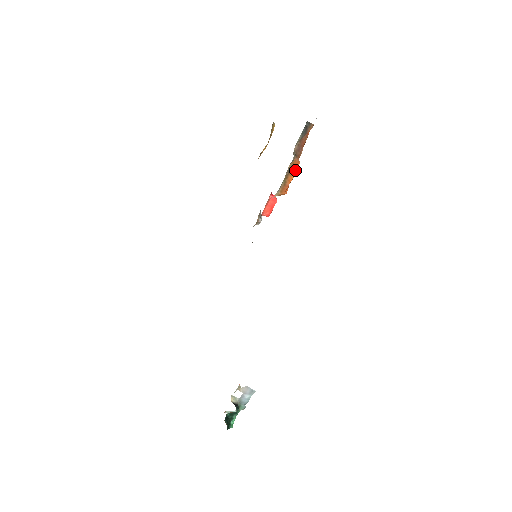
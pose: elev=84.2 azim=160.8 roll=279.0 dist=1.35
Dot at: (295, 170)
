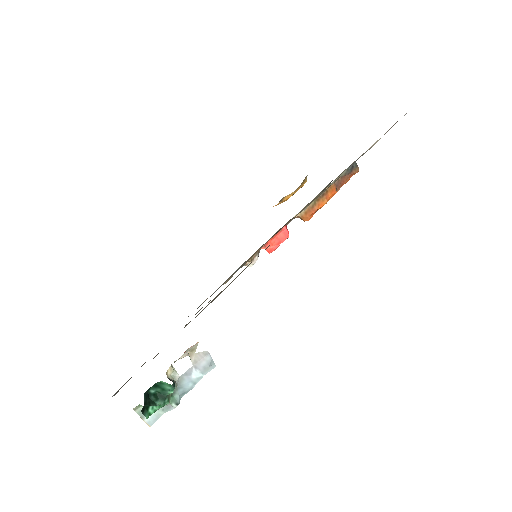
Dot at: (329, 197)
